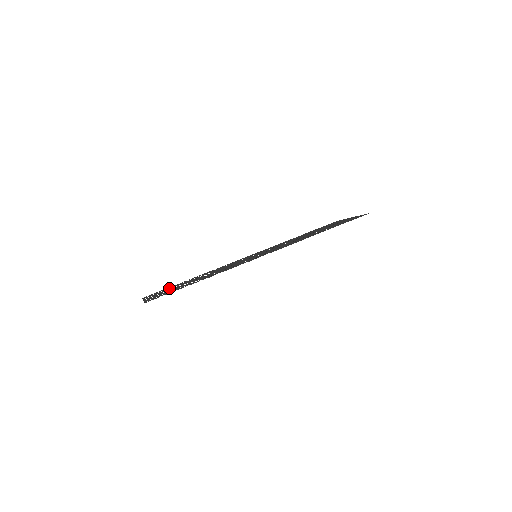
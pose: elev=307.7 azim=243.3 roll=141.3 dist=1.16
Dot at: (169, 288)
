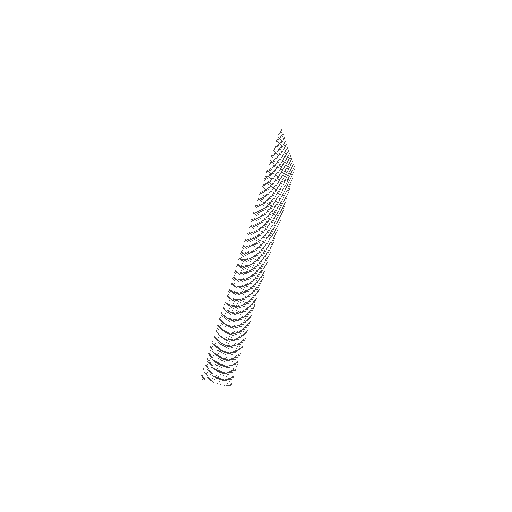
Dot at: occluded
